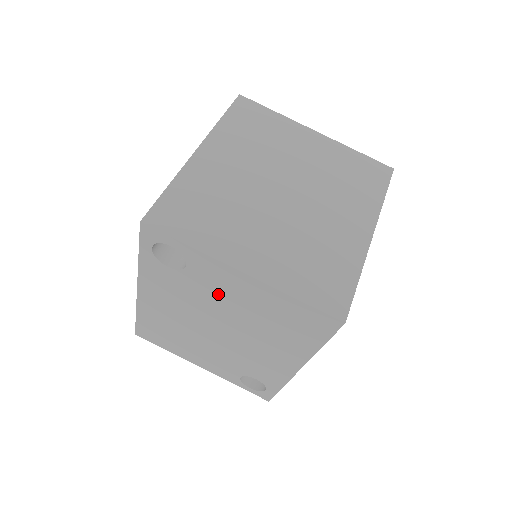
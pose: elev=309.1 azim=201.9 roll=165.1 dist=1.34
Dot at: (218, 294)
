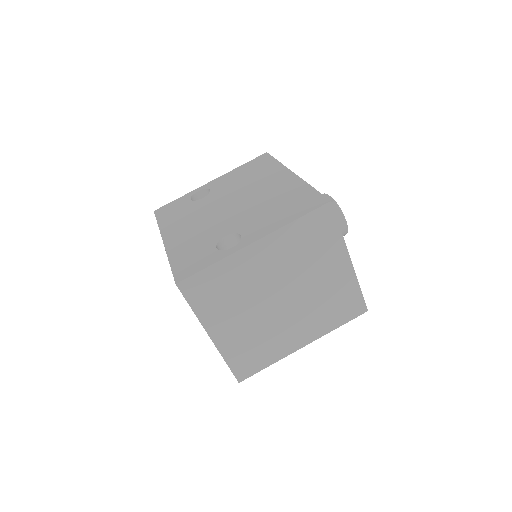
Dot at: occluded
